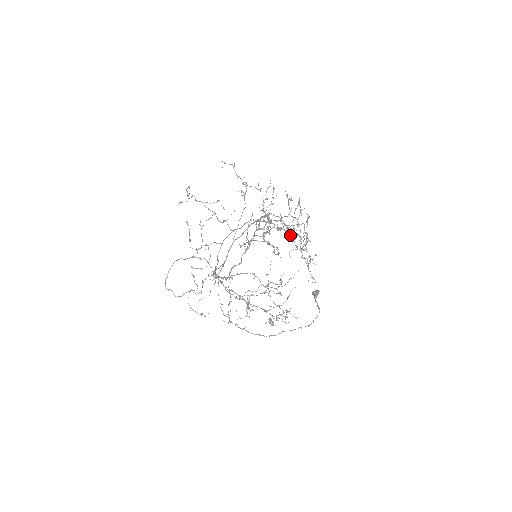
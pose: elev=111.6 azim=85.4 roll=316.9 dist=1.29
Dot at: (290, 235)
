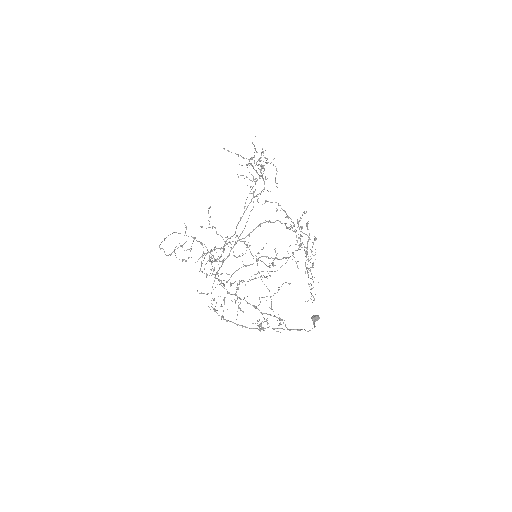
Dot at: (286, 213)
